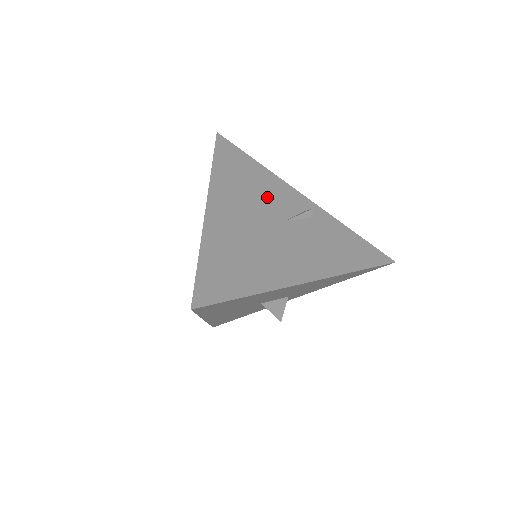
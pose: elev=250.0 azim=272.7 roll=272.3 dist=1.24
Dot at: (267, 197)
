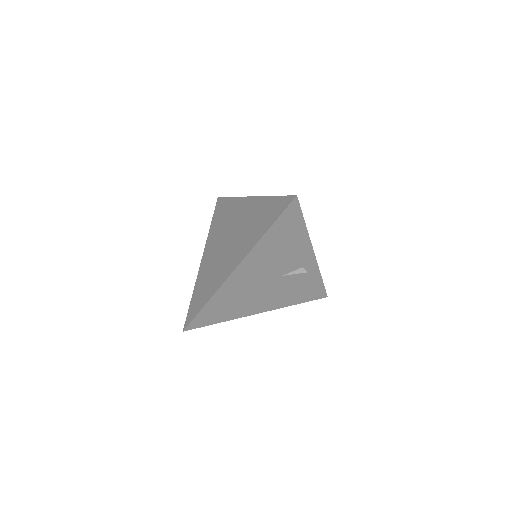
Dot at: (285, 259)
